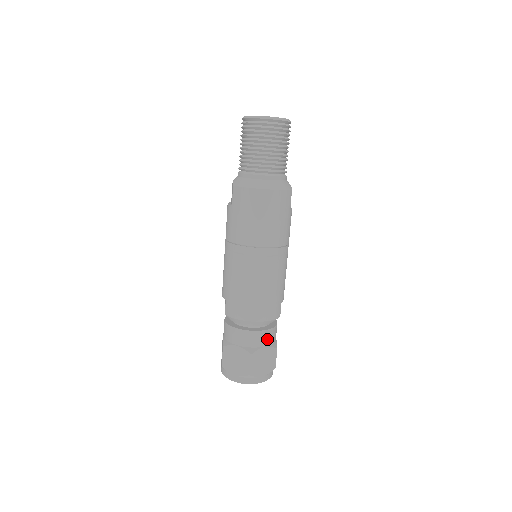
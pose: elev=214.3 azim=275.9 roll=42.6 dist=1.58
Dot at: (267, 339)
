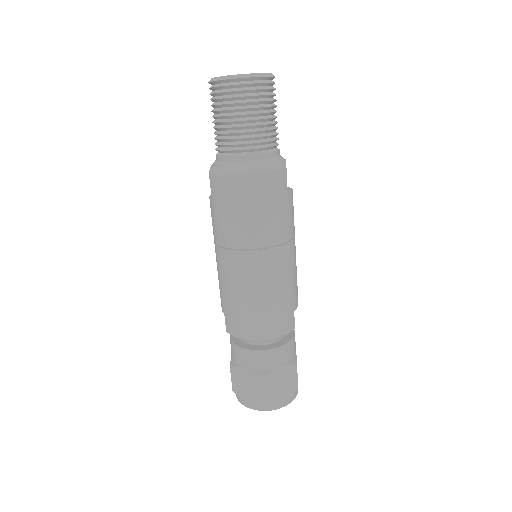
Dot at: (281, 357)
